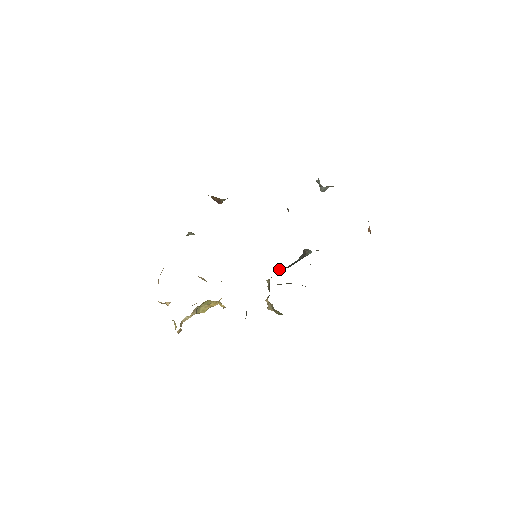
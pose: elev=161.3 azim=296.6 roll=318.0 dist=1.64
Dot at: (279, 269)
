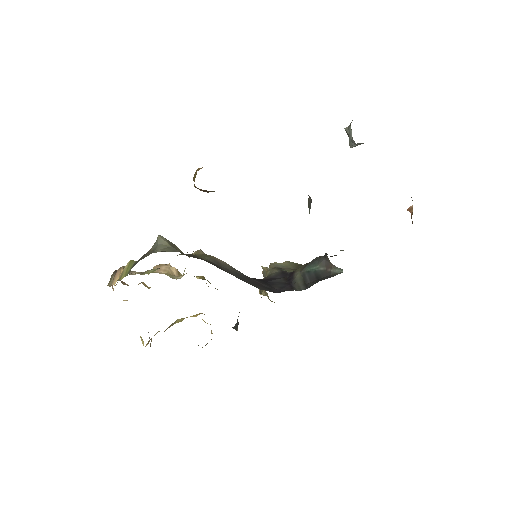
Dot at: (291, 285)
